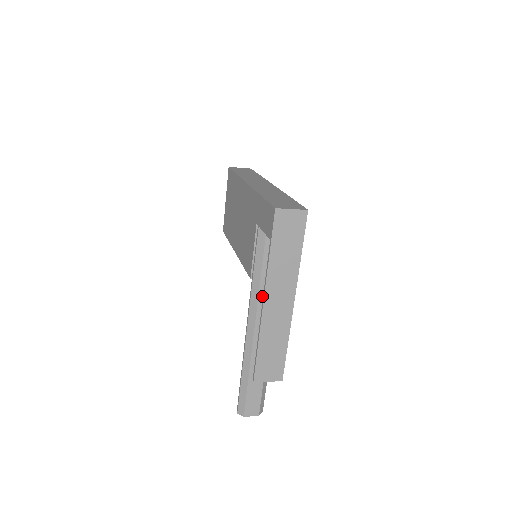
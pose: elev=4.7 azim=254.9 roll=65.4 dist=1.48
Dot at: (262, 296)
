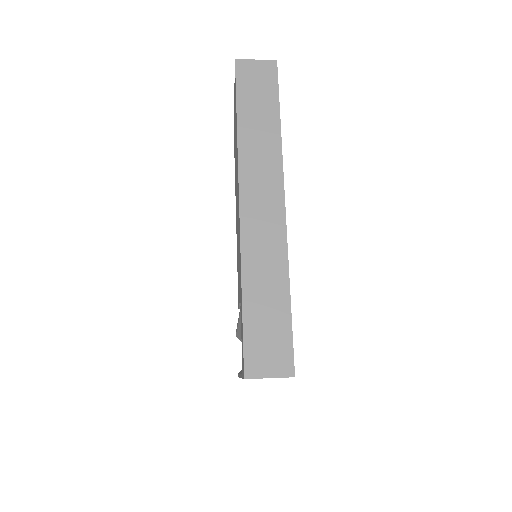
Dot at: occluded
